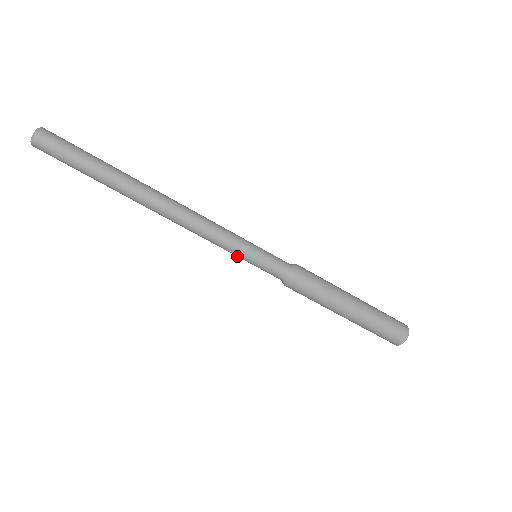
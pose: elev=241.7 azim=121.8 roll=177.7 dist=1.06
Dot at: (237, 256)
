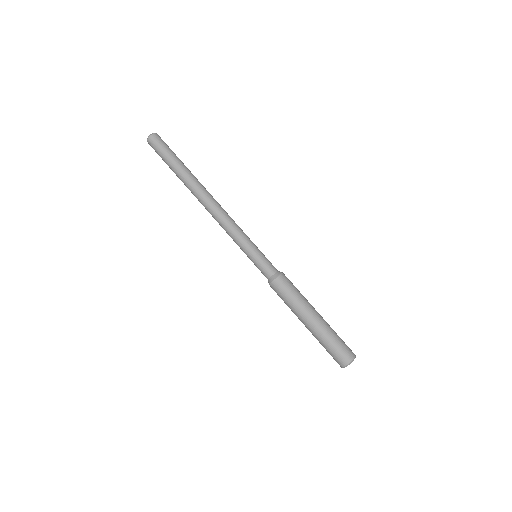
Dot at: (243, 251)
